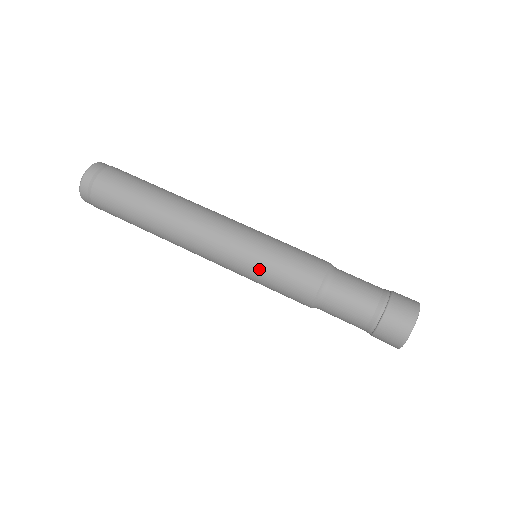
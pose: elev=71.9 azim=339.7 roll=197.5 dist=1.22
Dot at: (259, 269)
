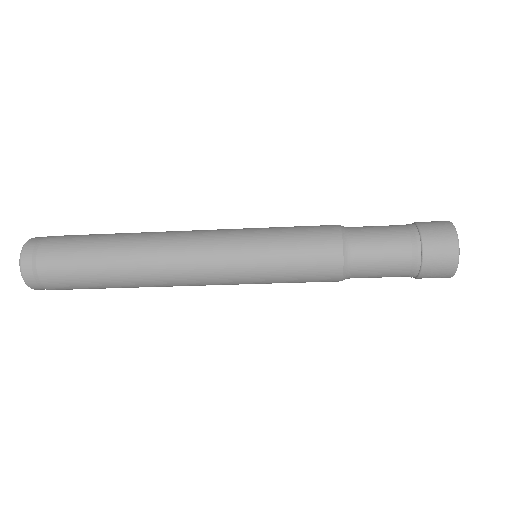
Dot at: (270, 282)
